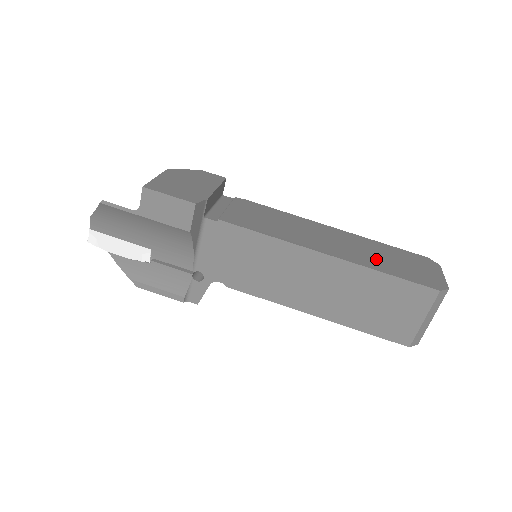
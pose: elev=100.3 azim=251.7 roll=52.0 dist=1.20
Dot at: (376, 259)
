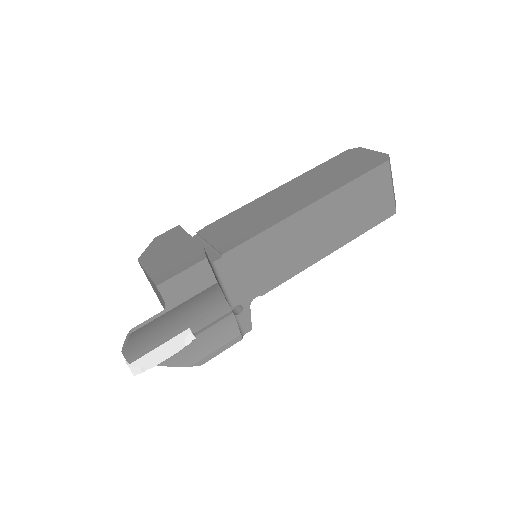
Dot at: (333, 179)
